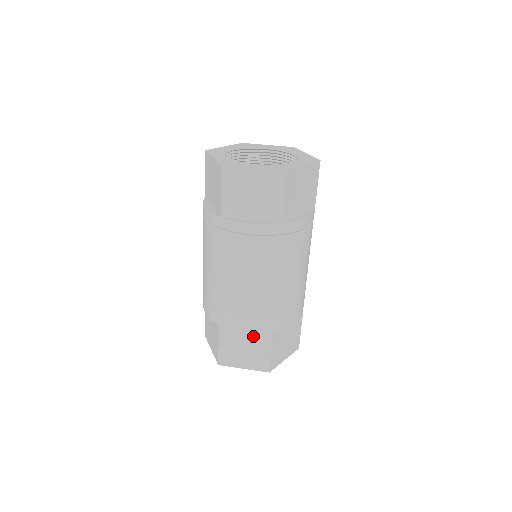
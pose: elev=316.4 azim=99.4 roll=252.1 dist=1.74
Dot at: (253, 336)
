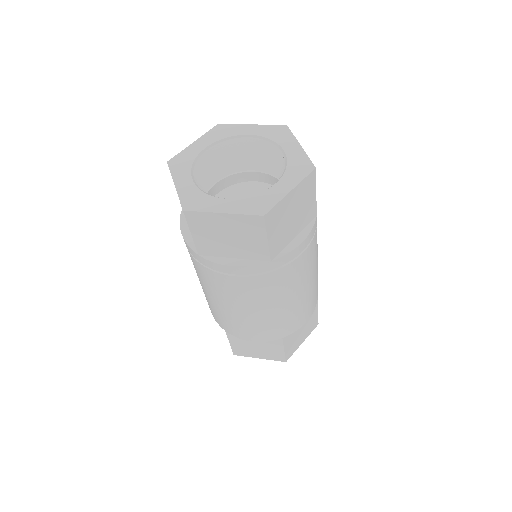
Dot at: occluded
